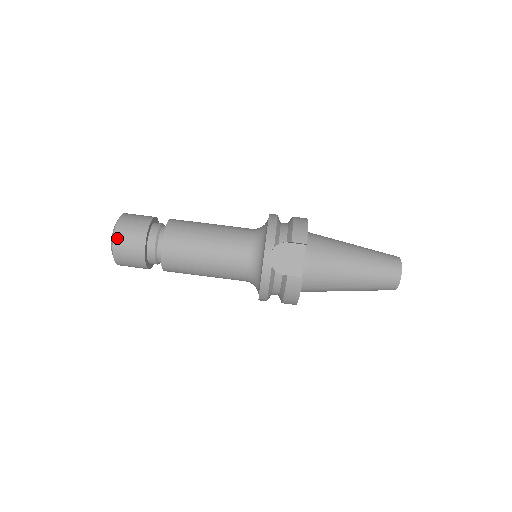
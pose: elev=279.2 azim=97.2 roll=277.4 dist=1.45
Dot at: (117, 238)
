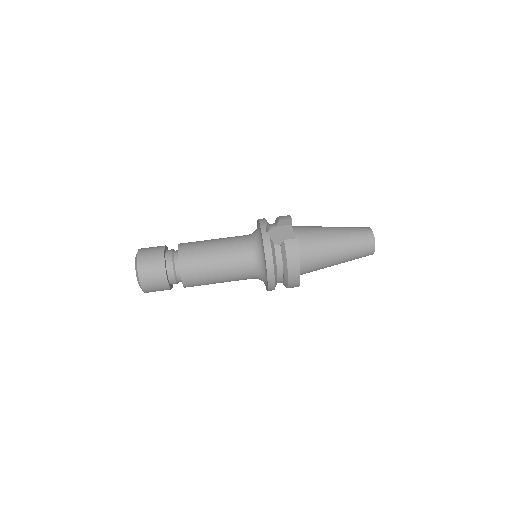
Dot at: (140, 257)
